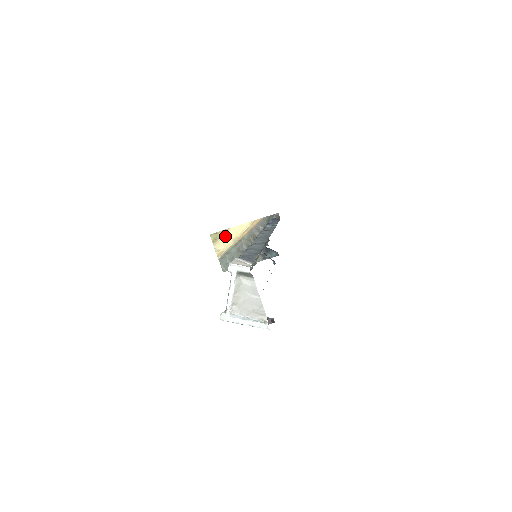
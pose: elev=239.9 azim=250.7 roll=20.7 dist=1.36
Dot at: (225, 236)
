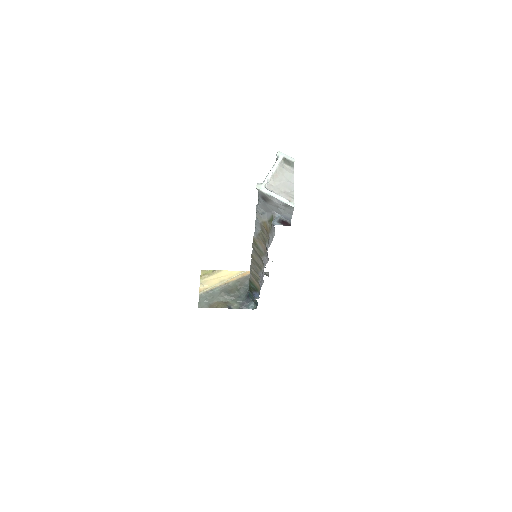
Dot at: (214, 275)
